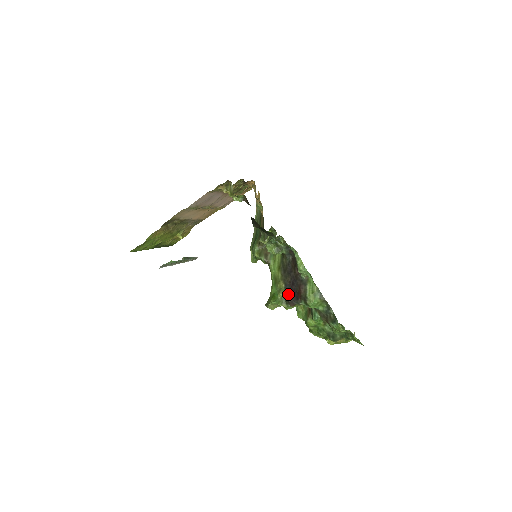
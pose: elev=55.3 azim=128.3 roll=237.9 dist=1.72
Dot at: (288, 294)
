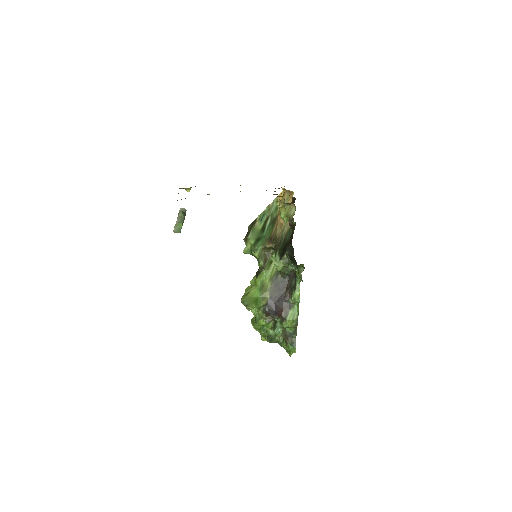
Dot at: (269, 306)
